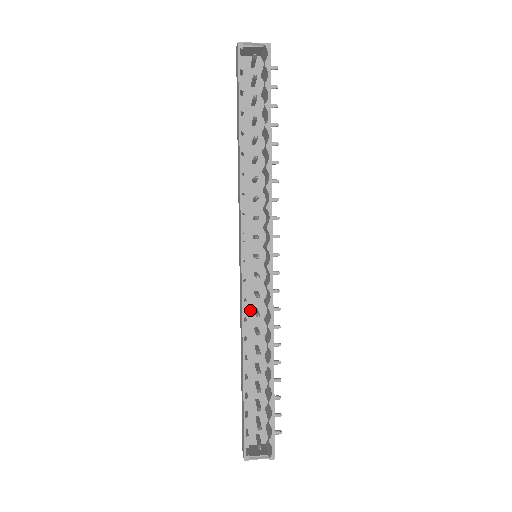
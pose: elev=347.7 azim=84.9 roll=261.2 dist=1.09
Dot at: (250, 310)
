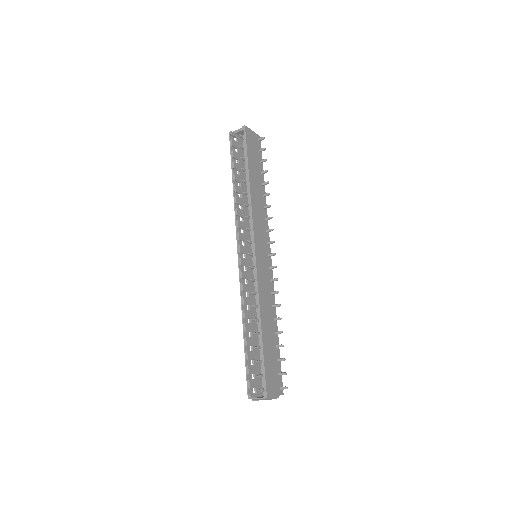
Dot at: occluded
